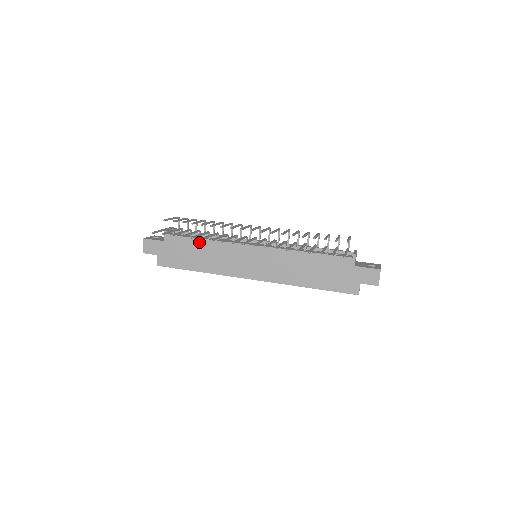
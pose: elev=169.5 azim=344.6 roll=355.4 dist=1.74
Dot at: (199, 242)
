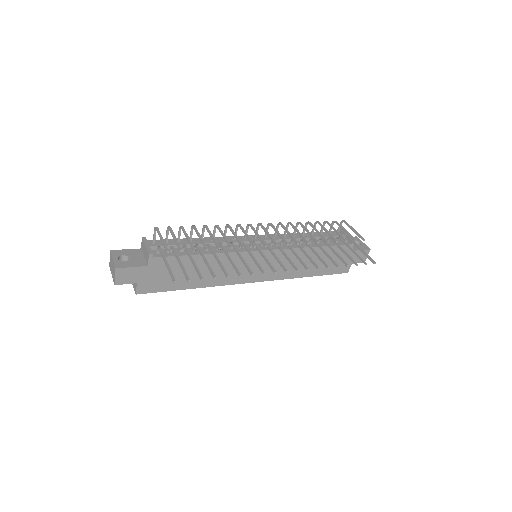
Dot at: (198, 259)
